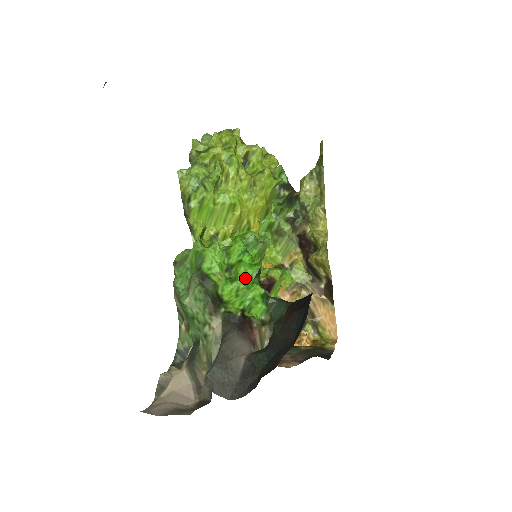
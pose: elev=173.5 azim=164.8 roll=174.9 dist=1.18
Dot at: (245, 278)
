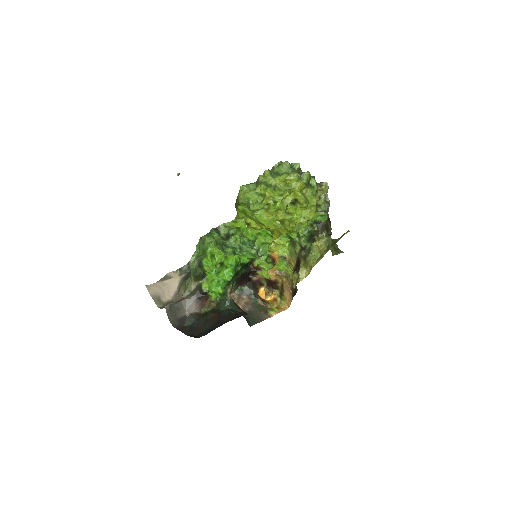
Dot at: (221, 278)
